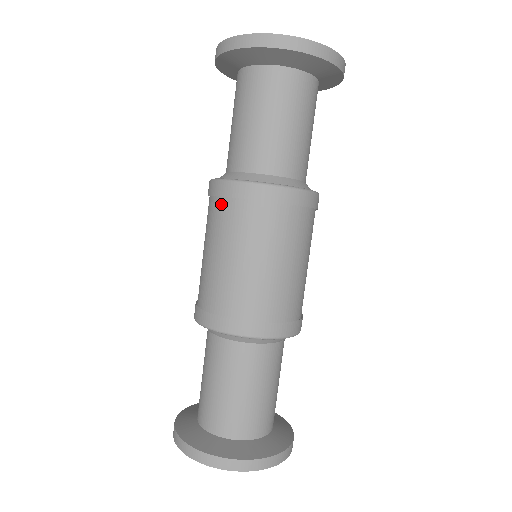
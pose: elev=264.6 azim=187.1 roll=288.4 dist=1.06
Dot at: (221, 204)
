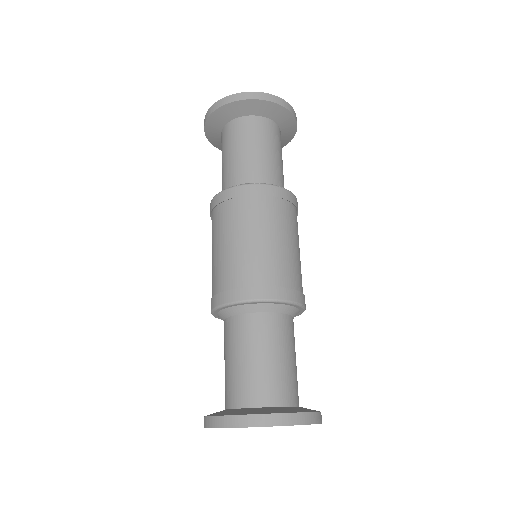
Dot at: (254, 201)
